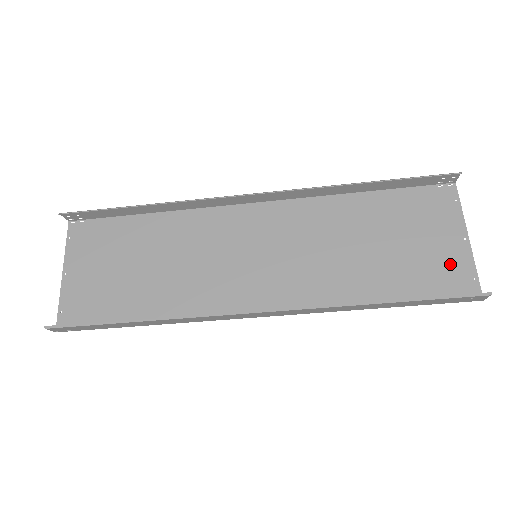
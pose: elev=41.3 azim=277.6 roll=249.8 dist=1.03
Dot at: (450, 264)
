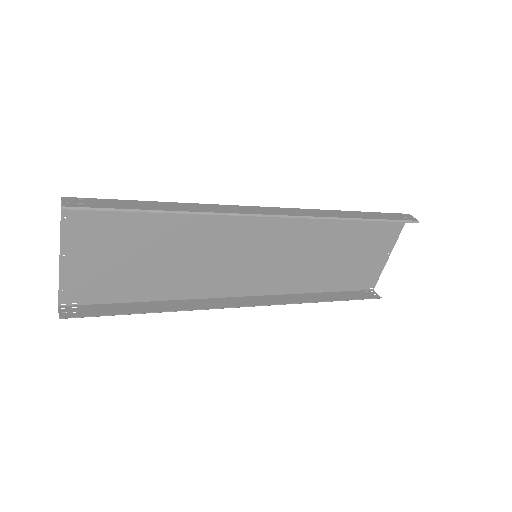
Dot at: (371, 269)
